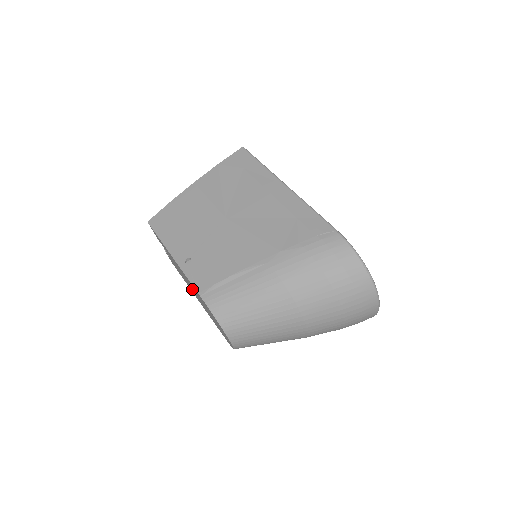
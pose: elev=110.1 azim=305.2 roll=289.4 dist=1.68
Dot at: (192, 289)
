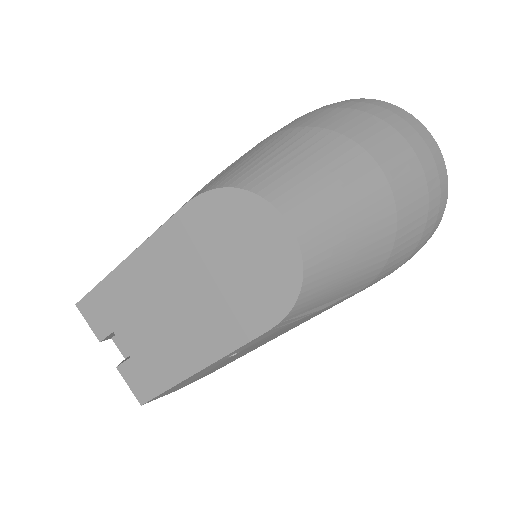
Dot at: (182, 311)
